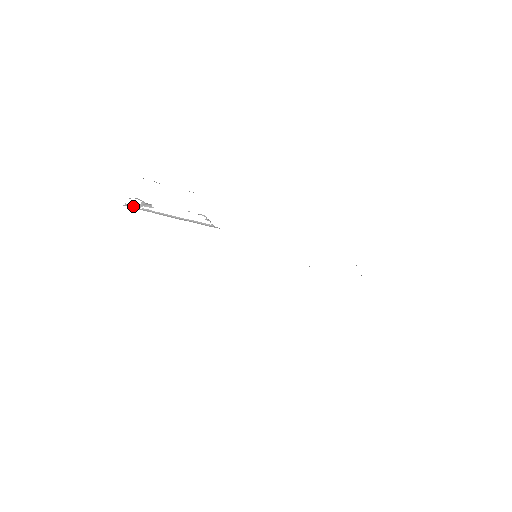
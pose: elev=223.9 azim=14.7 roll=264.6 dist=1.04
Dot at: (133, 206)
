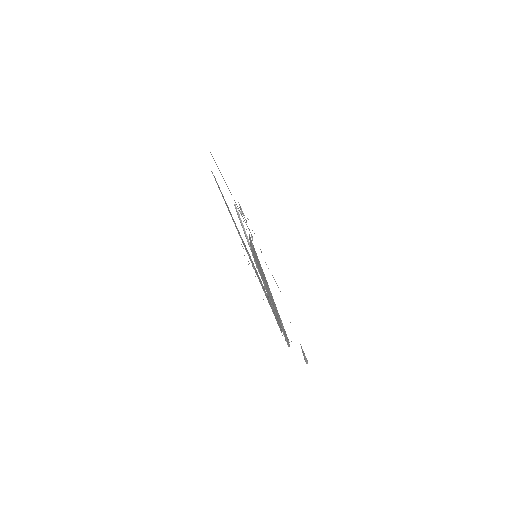
Dot at: occluded
